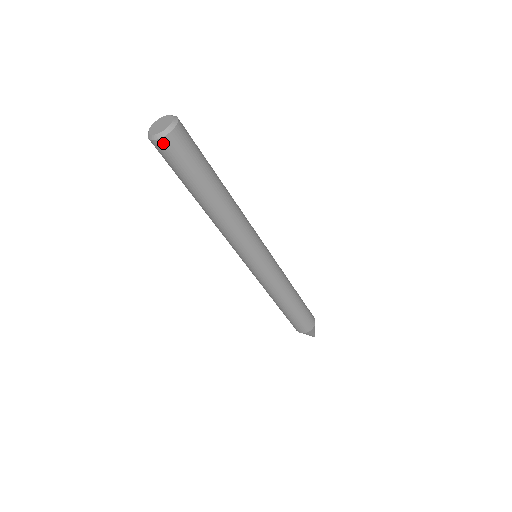
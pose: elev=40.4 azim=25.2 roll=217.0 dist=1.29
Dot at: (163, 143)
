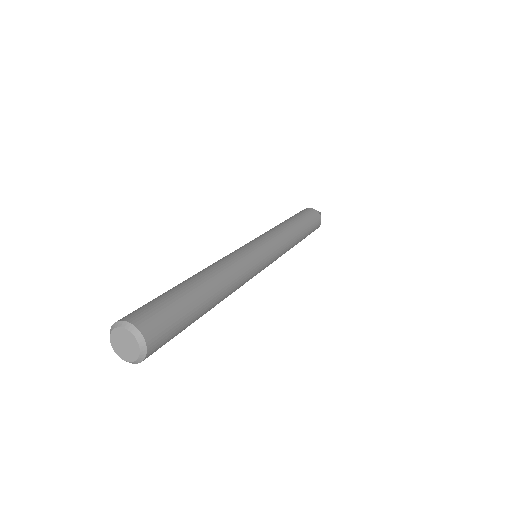
Dot at: occluded
